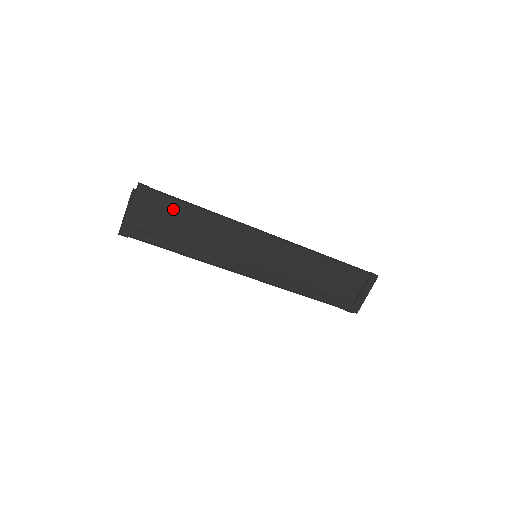
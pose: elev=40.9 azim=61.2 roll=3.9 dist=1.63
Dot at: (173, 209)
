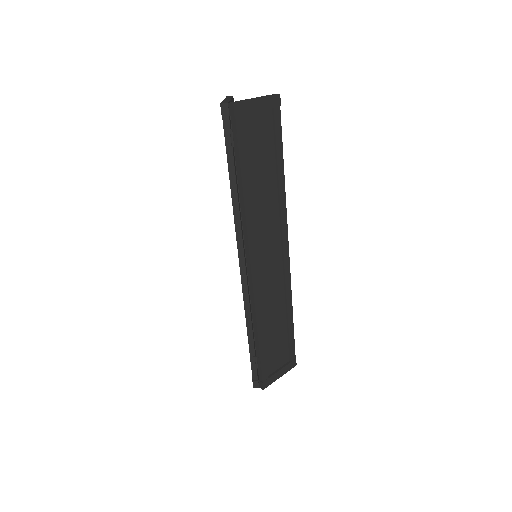
Dot at: (272, 143)
